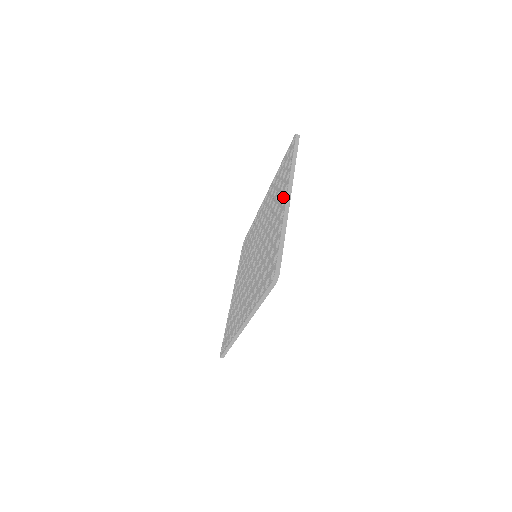
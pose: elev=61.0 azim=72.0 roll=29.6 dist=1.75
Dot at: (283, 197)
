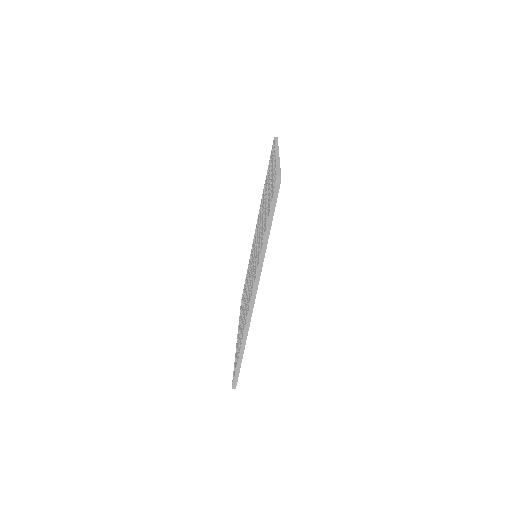
Dot at: (272, 164)
